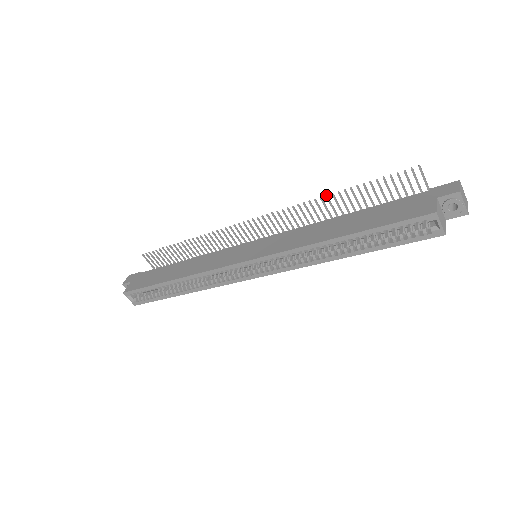
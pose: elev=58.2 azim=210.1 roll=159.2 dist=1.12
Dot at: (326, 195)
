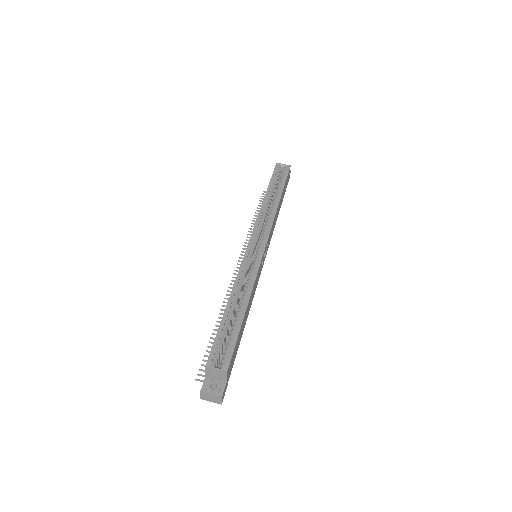
Dot at: occluded
